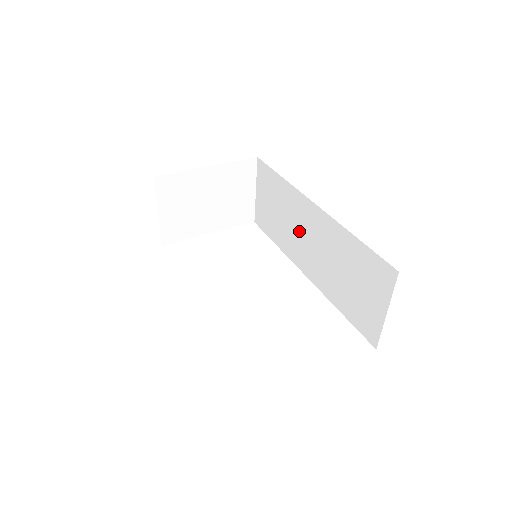
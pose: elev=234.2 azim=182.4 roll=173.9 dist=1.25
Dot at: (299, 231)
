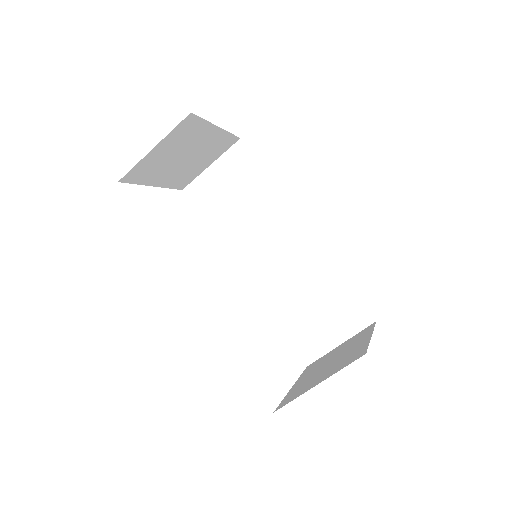
Dot at: (263, 237)
